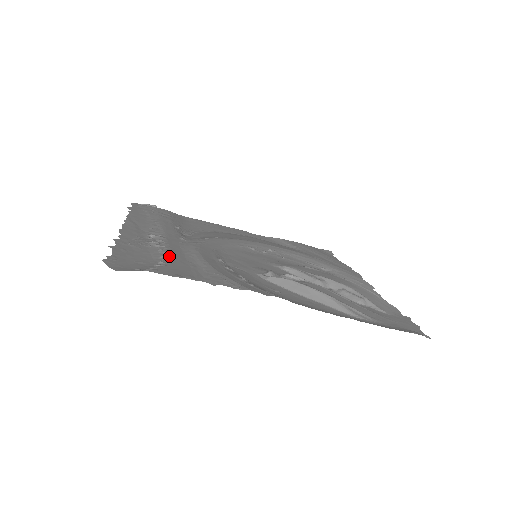
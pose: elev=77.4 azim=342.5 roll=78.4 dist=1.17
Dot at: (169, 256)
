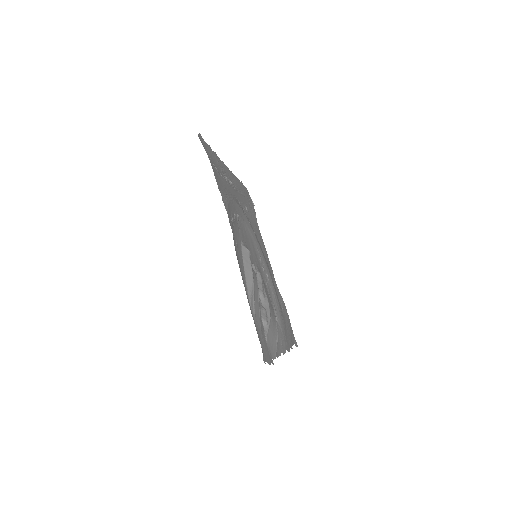
Dot at: (223, 178)
